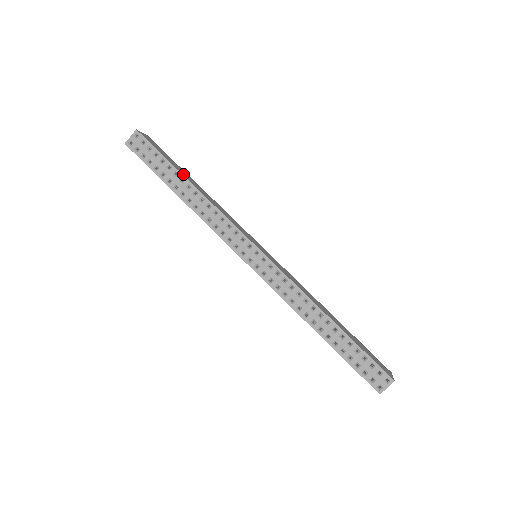
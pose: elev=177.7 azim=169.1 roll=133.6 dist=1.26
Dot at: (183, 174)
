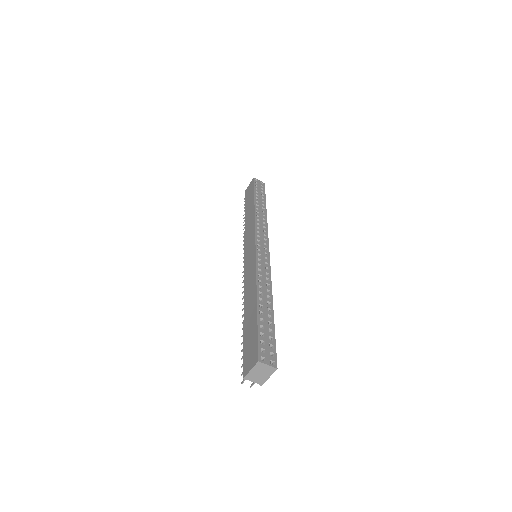
Dot at: occluded
